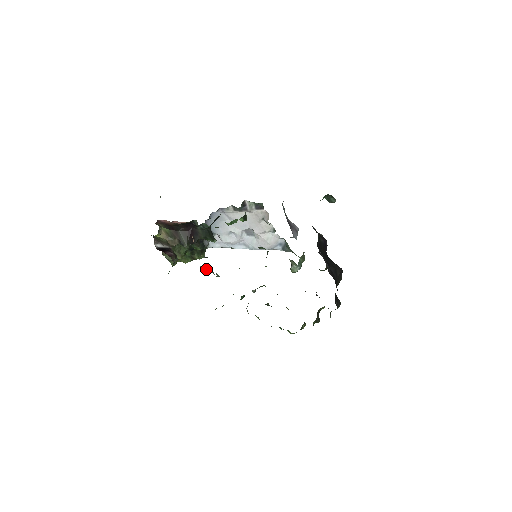
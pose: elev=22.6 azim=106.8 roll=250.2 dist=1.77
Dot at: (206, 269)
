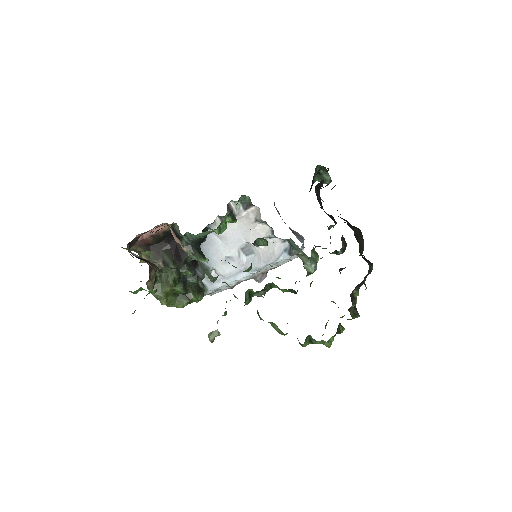
Dot at: (215, 336)
